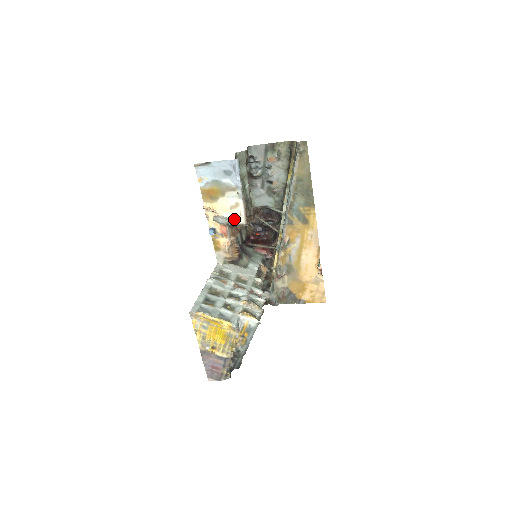
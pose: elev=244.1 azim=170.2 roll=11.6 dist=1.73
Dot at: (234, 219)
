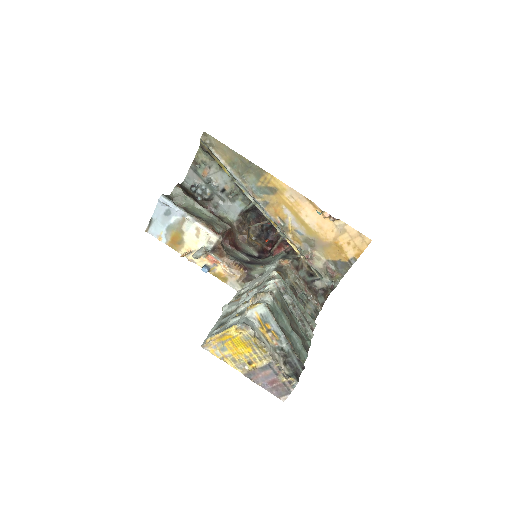
Dot at: (208, 243)
